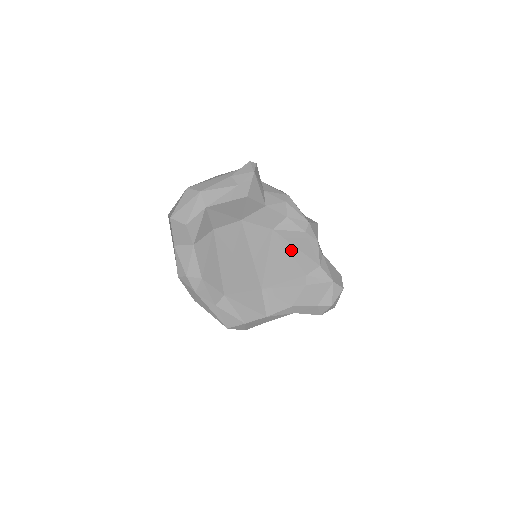
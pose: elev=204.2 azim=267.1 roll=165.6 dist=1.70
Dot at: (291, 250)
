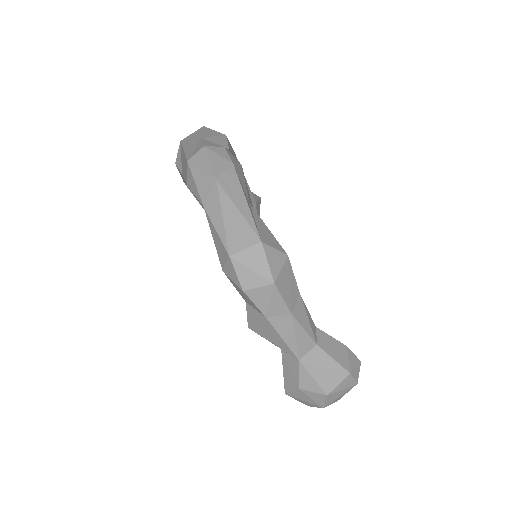
Dot at: occluded
